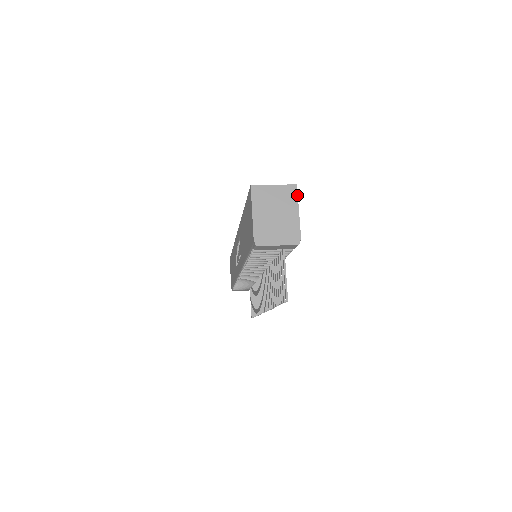
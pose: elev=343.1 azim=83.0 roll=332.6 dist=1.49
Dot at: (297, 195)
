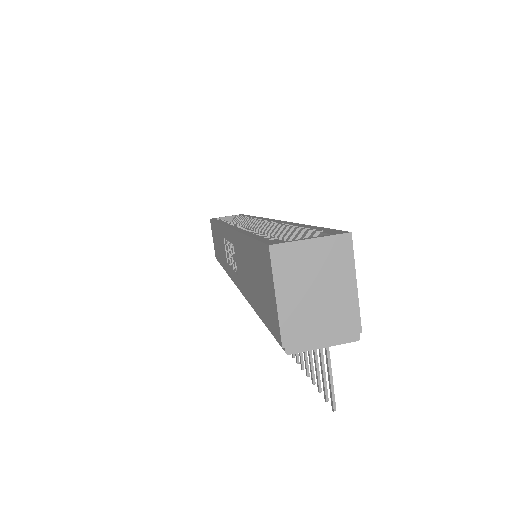
Dot at: (352, 252)
